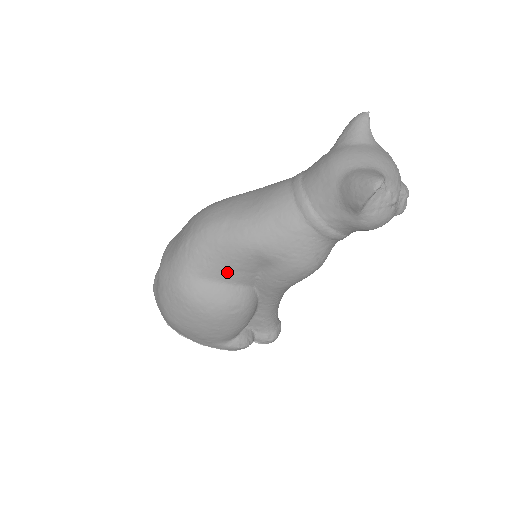
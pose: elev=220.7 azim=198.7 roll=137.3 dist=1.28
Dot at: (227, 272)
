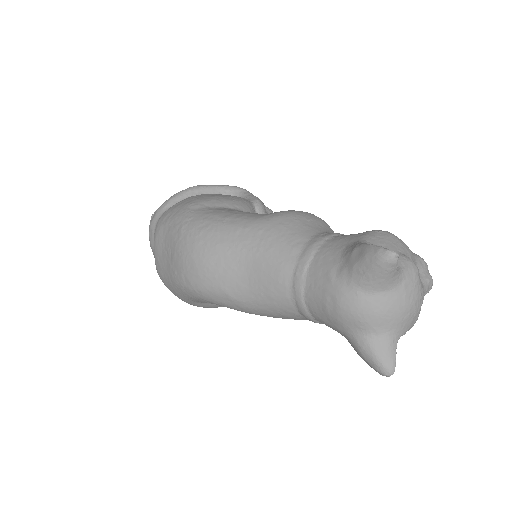
Dot at: occluded
